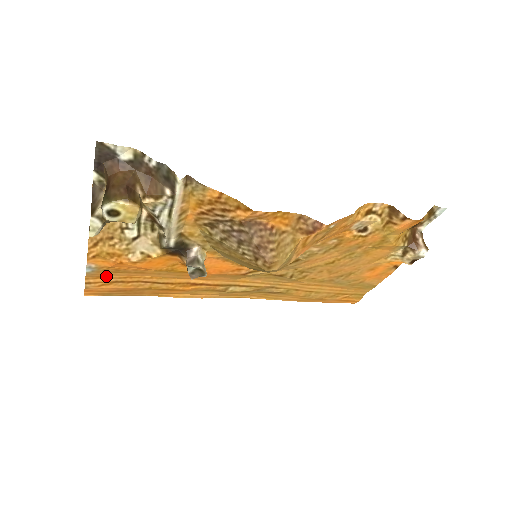
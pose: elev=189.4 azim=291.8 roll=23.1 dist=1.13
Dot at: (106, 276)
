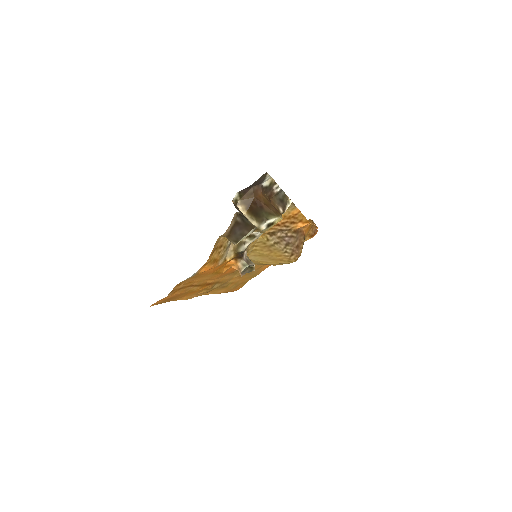
Dot at: (182, 283)
